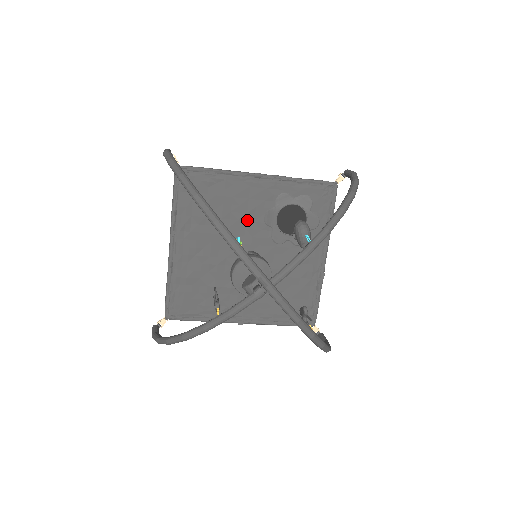
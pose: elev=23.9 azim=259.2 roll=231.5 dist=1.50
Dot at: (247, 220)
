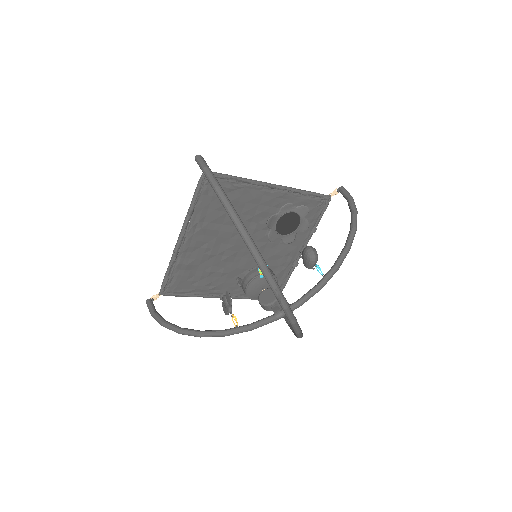
Dot at: (252, 221)
